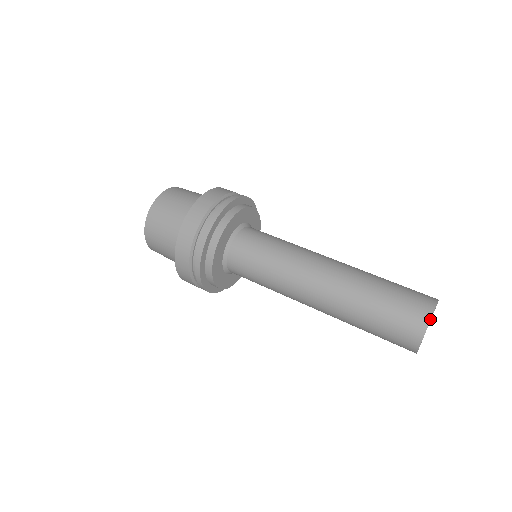
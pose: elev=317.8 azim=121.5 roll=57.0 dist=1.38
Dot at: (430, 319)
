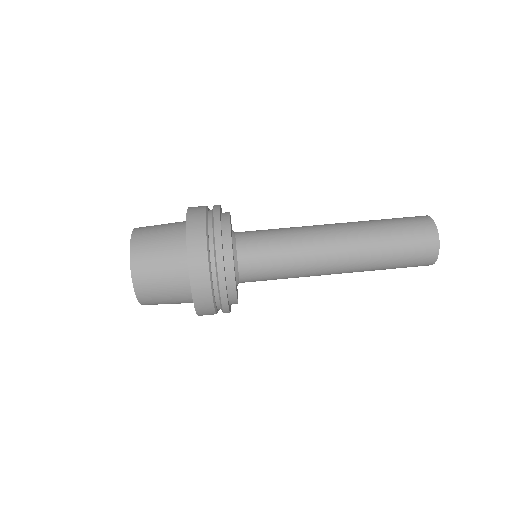
Dot at: (437, 258)
